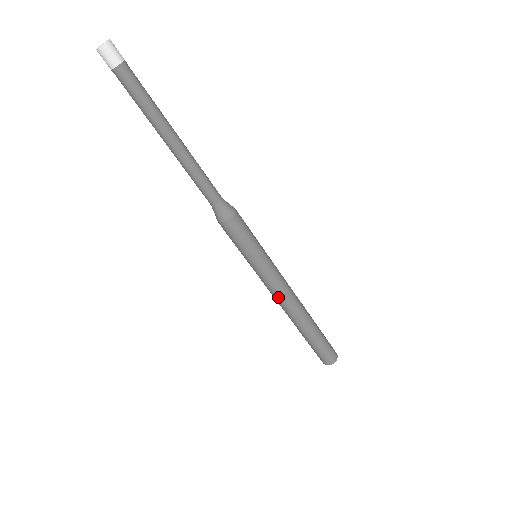
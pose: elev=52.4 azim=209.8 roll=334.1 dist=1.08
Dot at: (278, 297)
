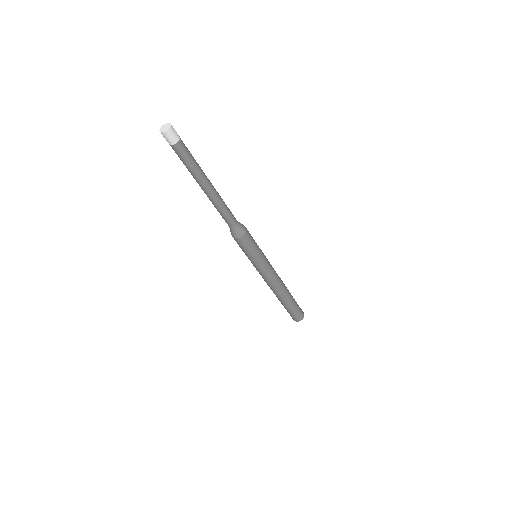
Dot at: (266, 281)
